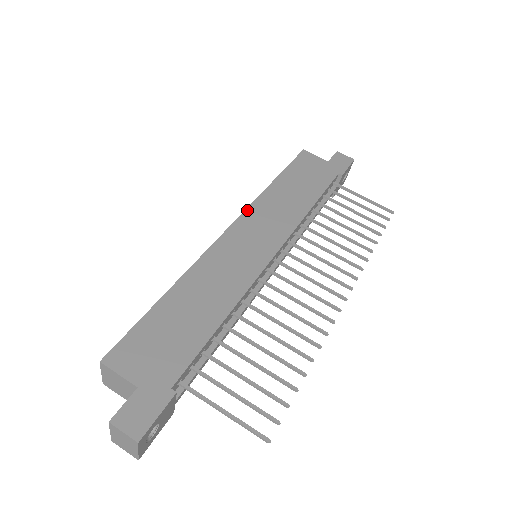
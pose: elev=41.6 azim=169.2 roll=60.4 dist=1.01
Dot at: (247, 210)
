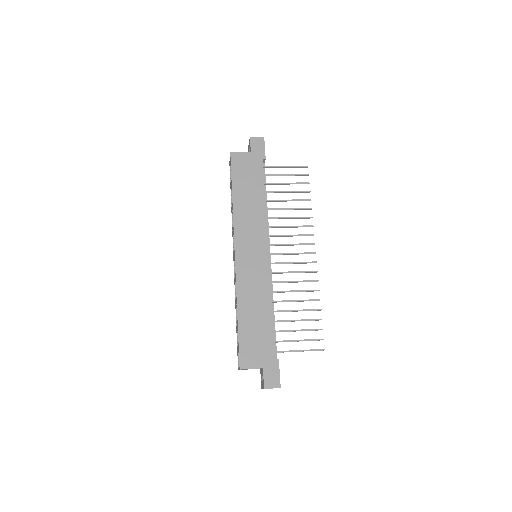
Dot at: (235, 233)
